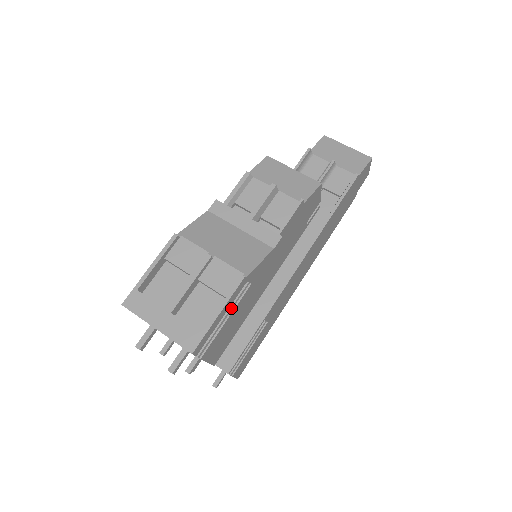
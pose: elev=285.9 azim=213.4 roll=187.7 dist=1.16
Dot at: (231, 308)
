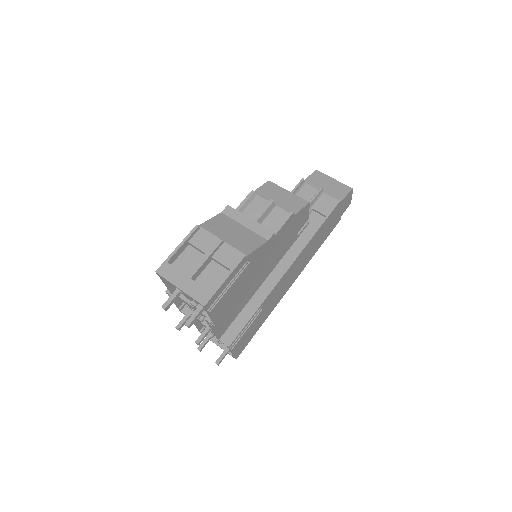
Dot at: (234, 278)
